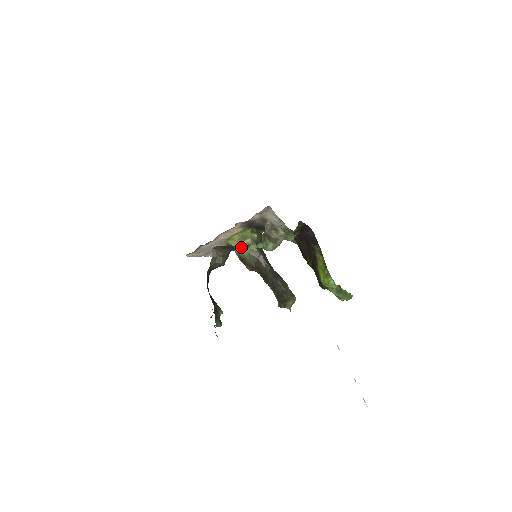
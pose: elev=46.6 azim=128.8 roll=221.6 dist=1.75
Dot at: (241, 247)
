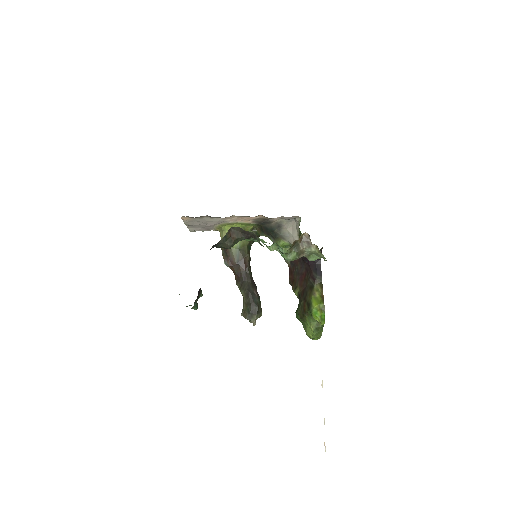
Dot at: (255, 240)
